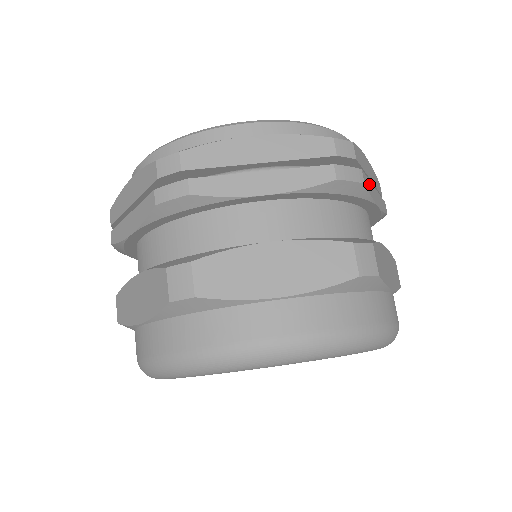
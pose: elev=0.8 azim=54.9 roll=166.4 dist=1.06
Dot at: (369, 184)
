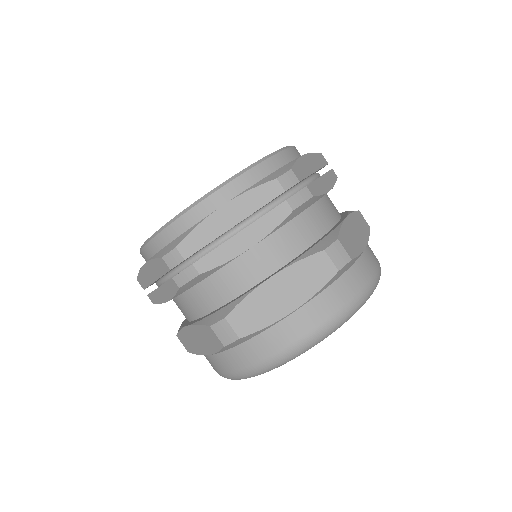
Dot at: occluded
